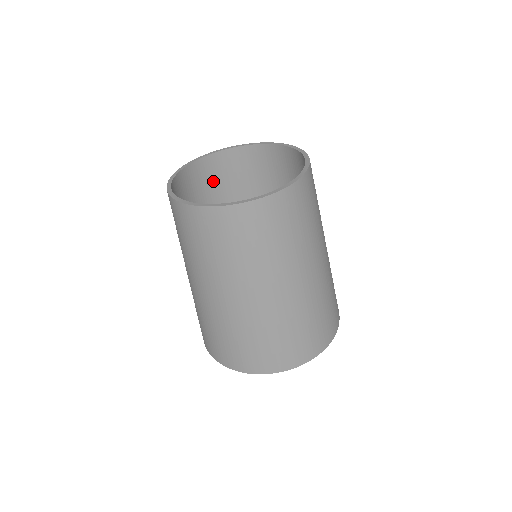
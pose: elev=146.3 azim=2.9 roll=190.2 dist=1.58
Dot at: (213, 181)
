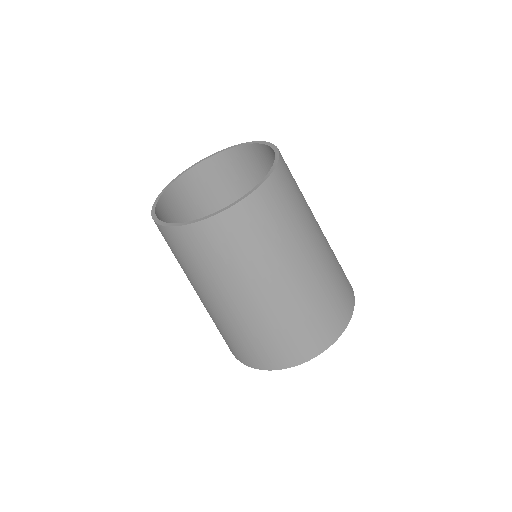
Dot at: (261, 168)
